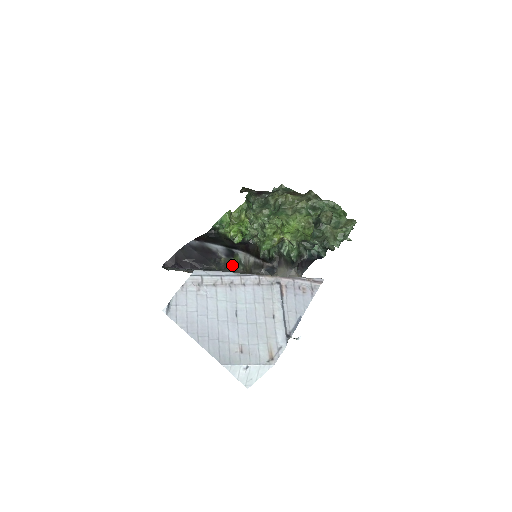
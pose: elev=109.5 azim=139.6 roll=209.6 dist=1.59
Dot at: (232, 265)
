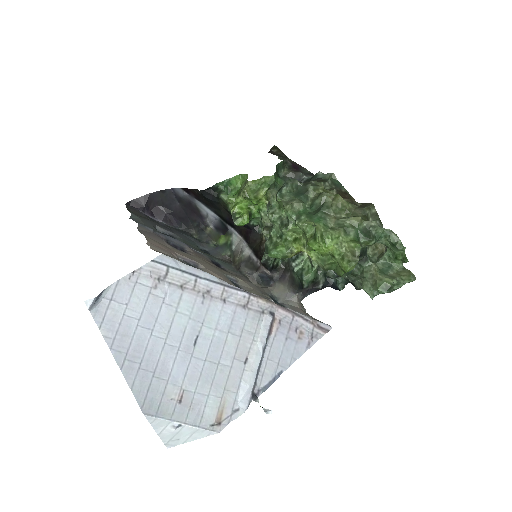
Dot at: (218, 242)
